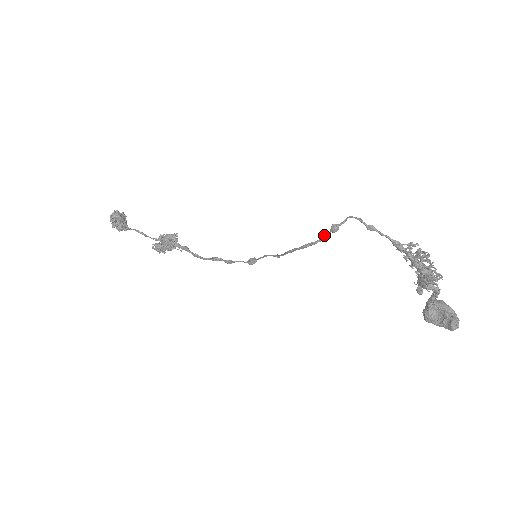
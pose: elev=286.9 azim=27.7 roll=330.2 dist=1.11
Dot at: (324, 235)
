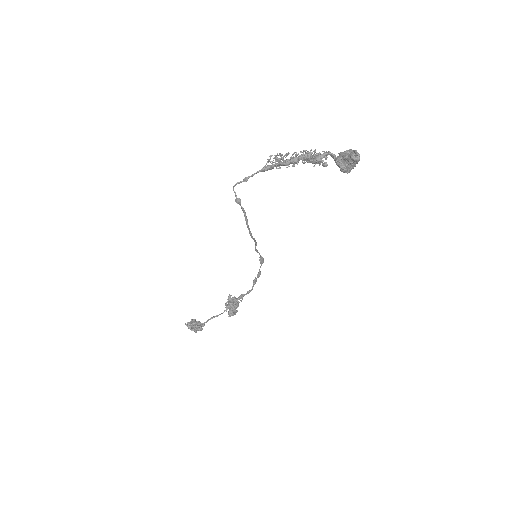
Dot at: (242, 210)
